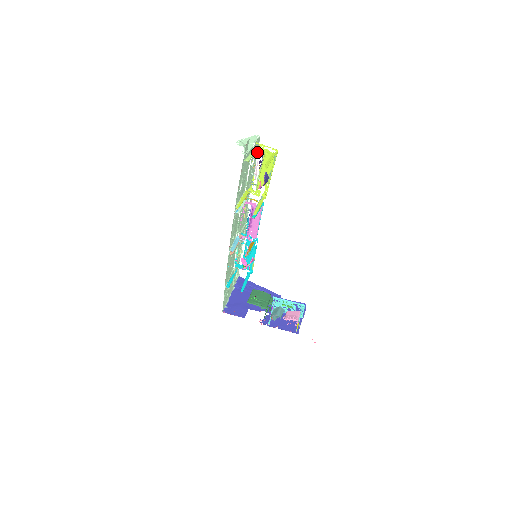
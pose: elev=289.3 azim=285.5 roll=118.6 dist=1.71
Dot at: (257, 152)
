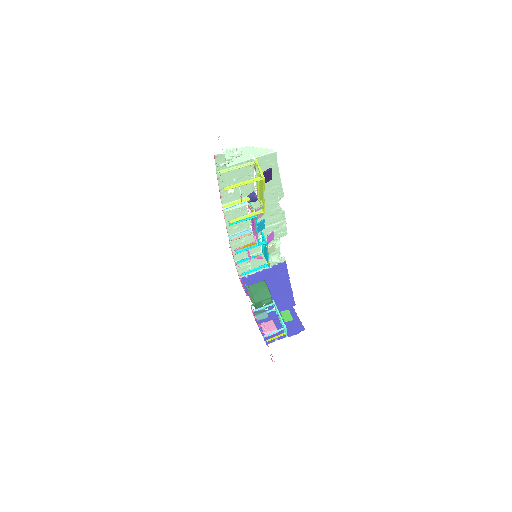
Dot at: occluded
